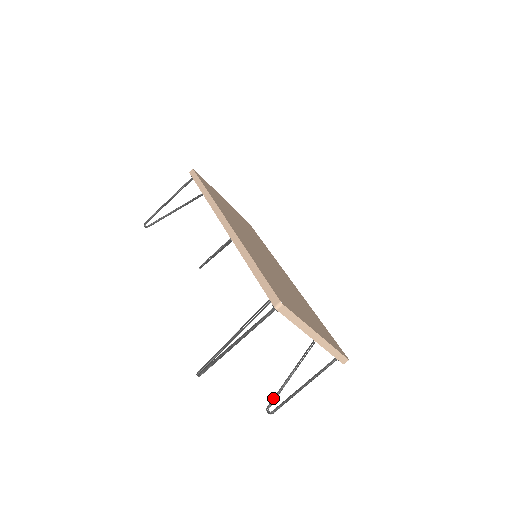
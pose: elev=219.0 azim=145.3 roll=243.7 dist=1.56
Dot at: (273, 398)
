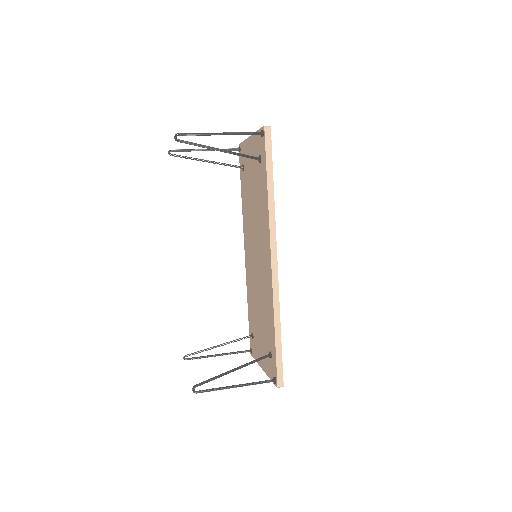
Dot at: (194, 354)
